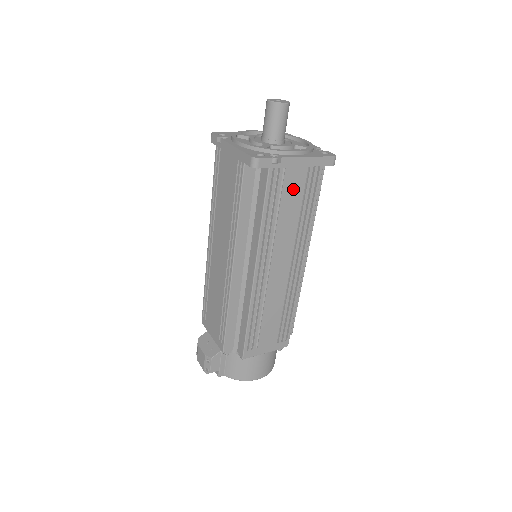
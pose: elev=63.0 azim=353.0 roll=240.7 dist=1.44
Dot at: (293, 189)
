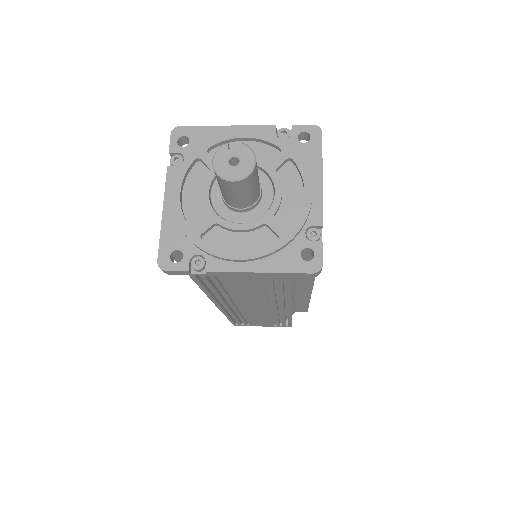
Dot at: (243, 284)
